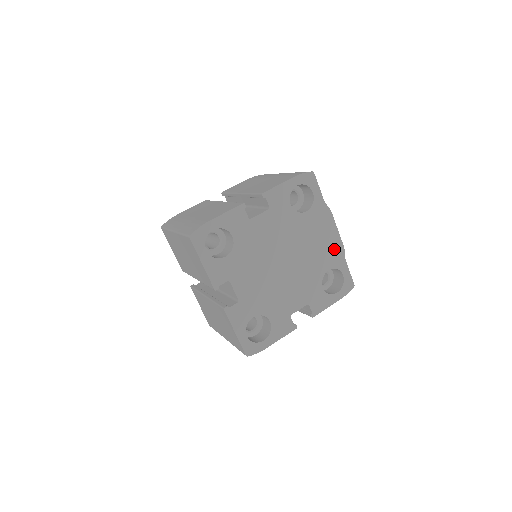
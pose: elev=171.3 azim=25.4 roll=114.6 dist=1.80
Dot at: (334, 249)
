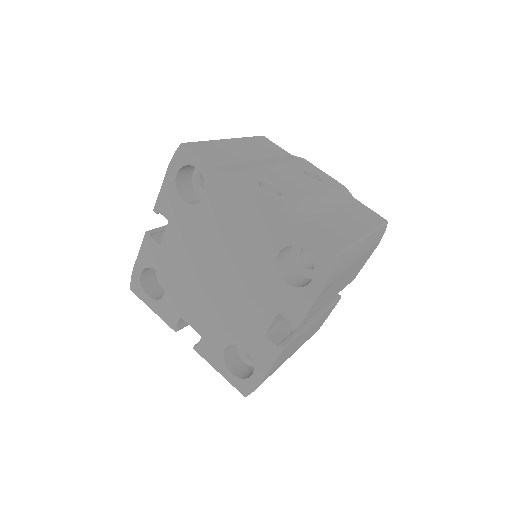
Dot at: (268, 221)
